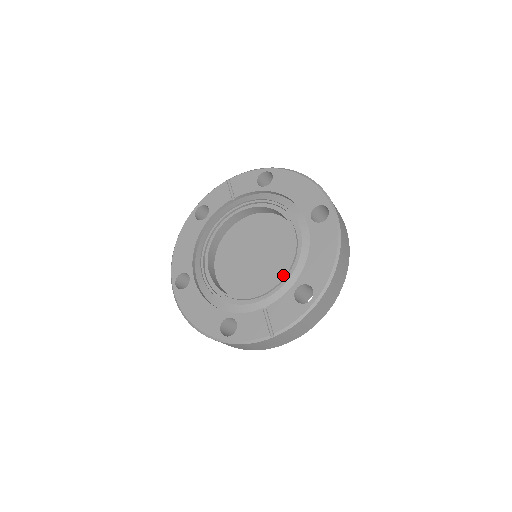
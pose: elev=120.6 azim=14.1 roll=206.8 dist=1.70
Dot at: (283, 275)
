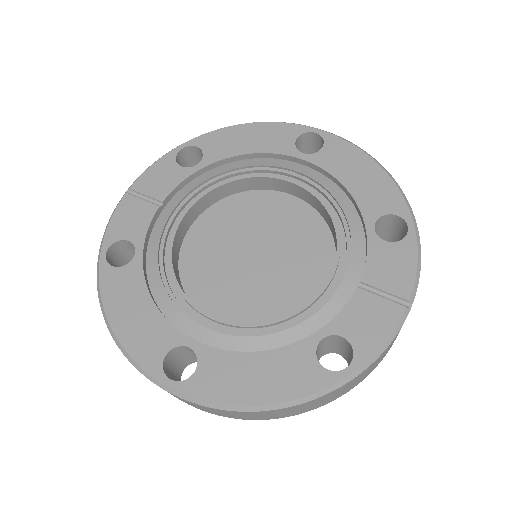
Dot at: (335, 233)
